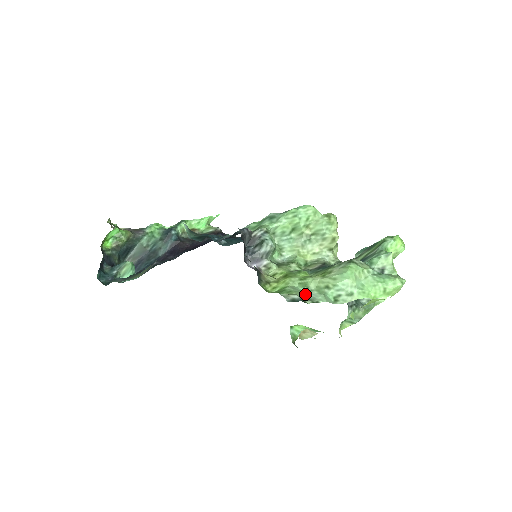
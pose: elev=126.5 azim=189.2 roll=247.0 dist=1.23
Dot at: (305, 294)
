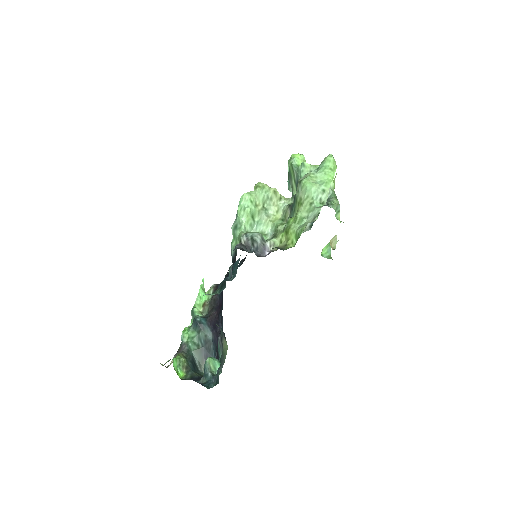
Dot at: (308, 221)
